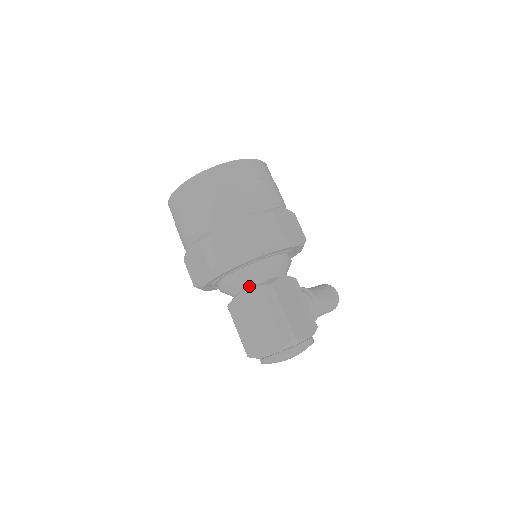
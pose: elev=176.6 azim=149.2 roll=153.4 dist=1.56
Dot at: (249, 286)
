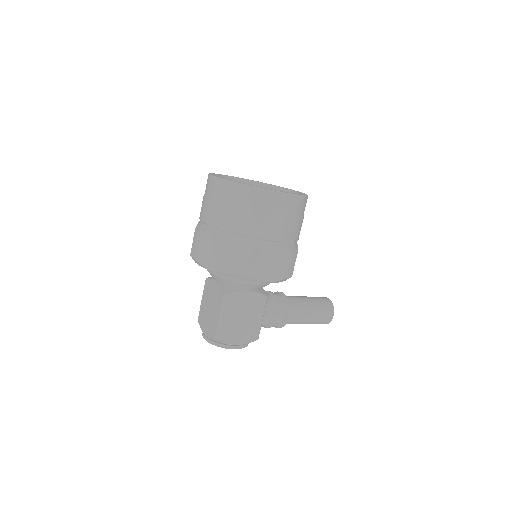
Dot at: (217, 281)
